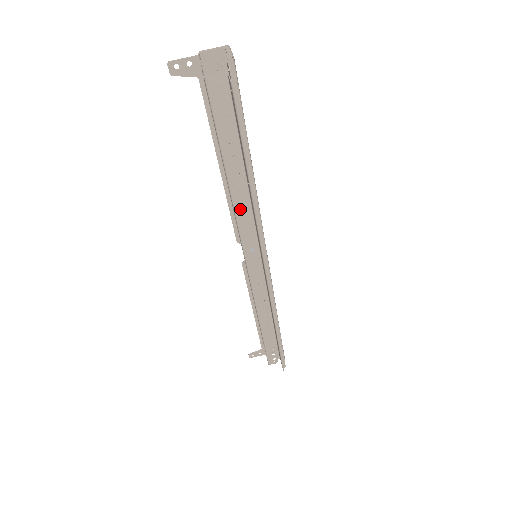
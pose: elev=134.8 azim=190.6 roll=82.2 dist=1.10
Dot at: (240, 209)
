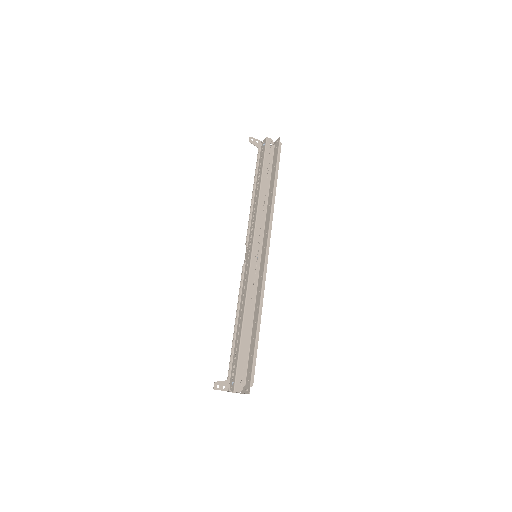
Dot at: (260, 211)
